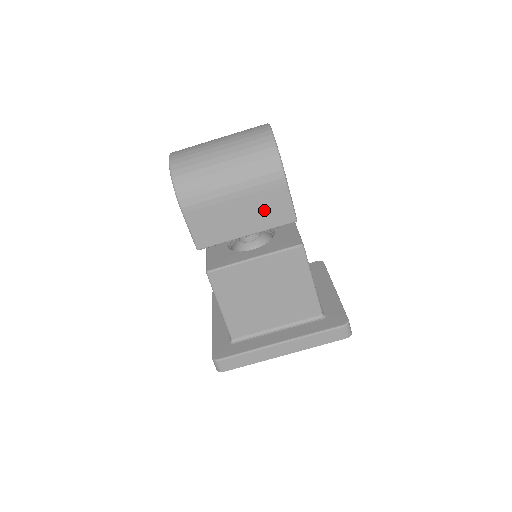
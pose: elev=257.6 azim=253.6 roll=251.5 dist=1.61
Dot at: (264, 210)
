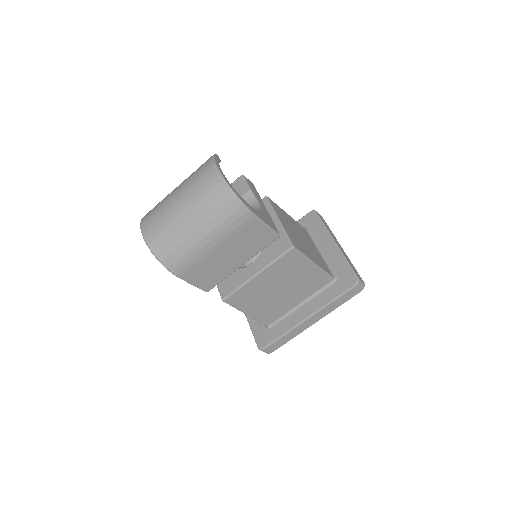
Dot at: (247, 243)
